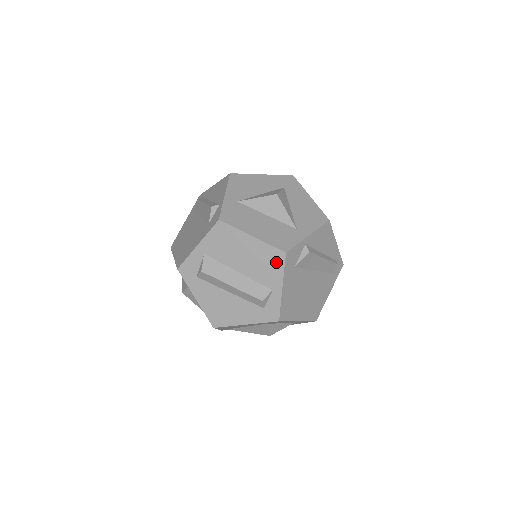
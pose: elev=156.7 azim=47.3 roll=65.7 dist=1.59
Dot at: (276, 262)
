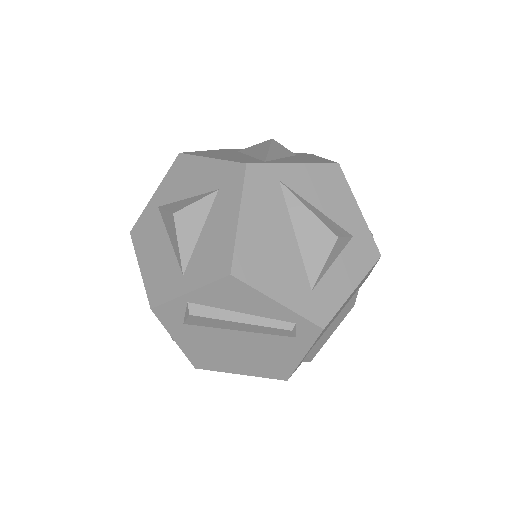
Dot at: occluded
